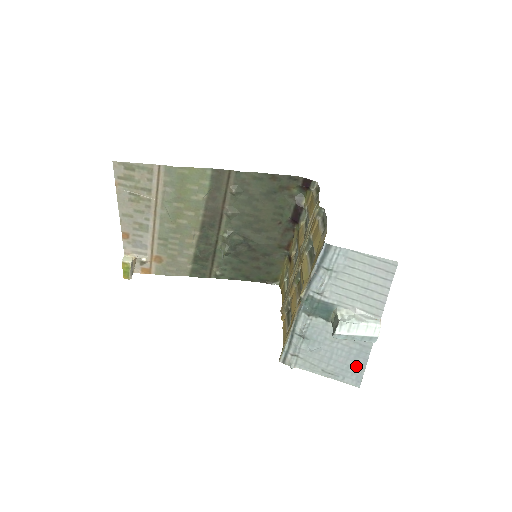
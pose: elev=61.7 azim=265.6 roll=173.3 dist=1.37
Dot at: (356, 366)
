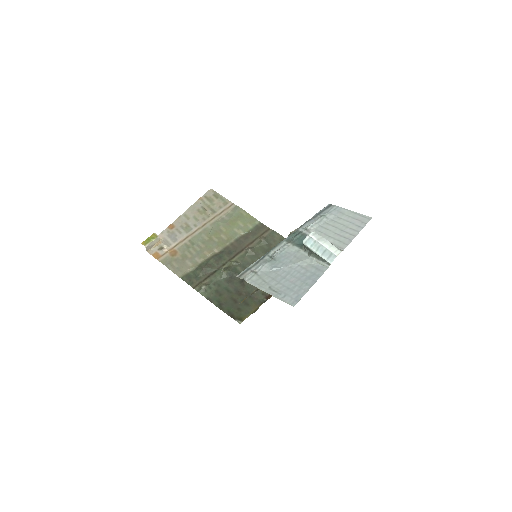
Dot at: (303, 286)
